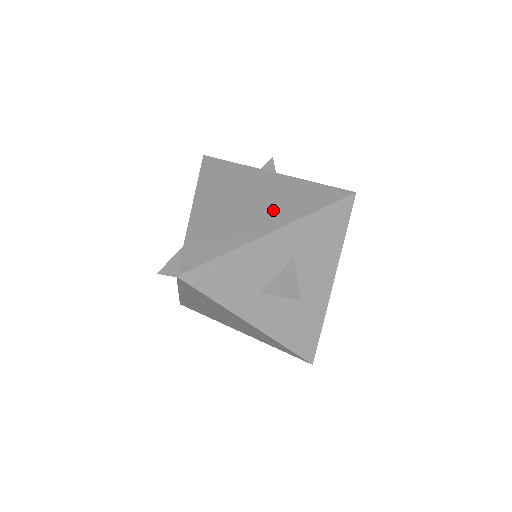
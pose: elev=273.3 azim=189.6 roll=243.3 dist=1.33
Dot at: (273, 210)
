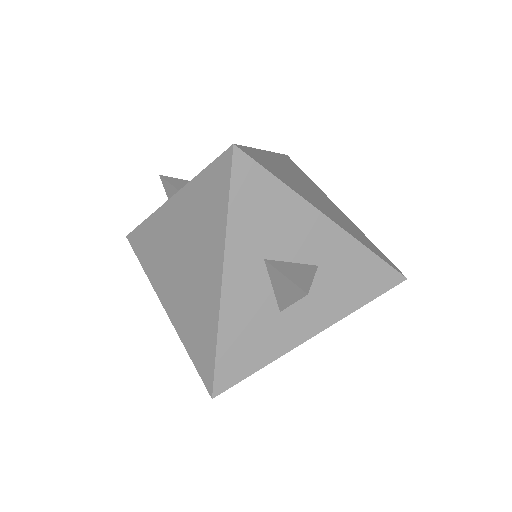
Dot at: (336, 216)
